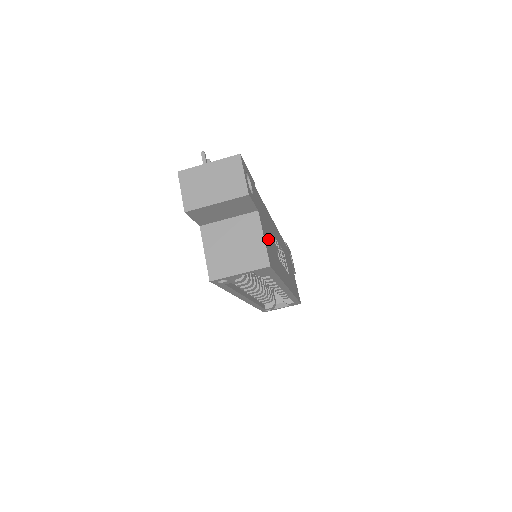
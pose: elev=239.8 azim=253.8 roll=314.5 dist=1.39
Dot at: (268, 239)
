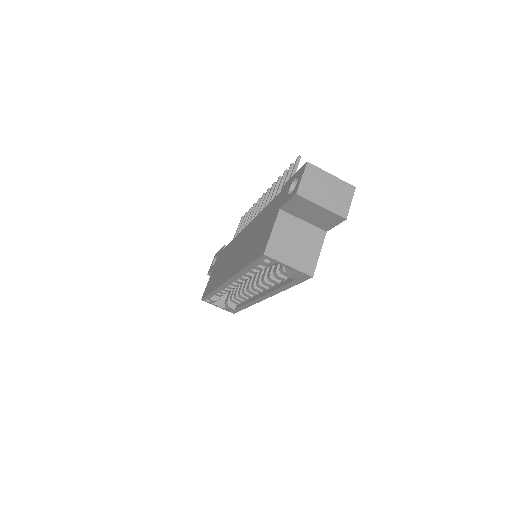
Dot at: occluded
